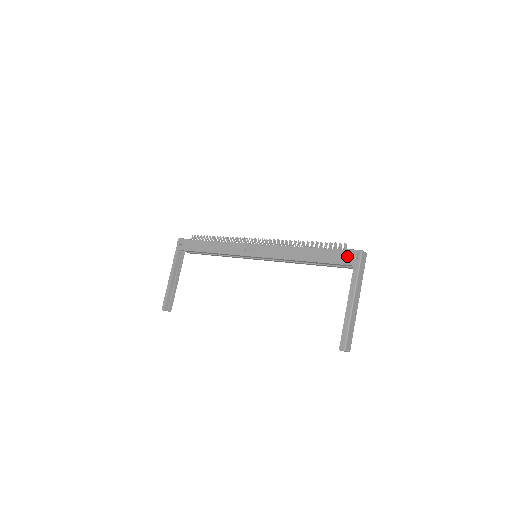
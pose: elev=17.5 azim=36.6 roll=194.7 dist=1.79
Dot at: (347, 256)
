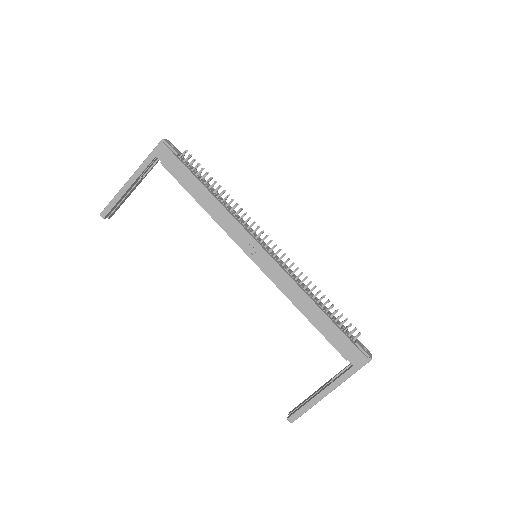
Dot at: (355, 355)
